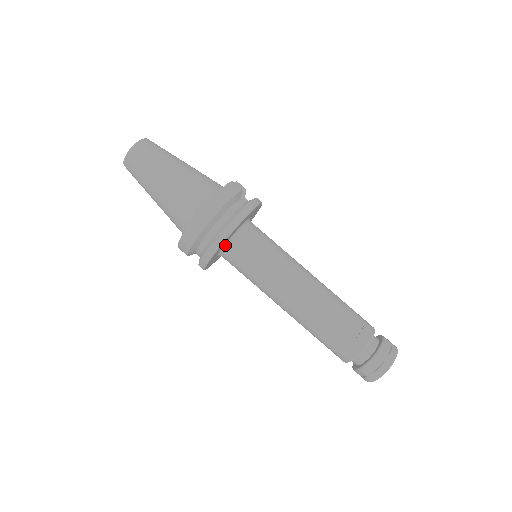
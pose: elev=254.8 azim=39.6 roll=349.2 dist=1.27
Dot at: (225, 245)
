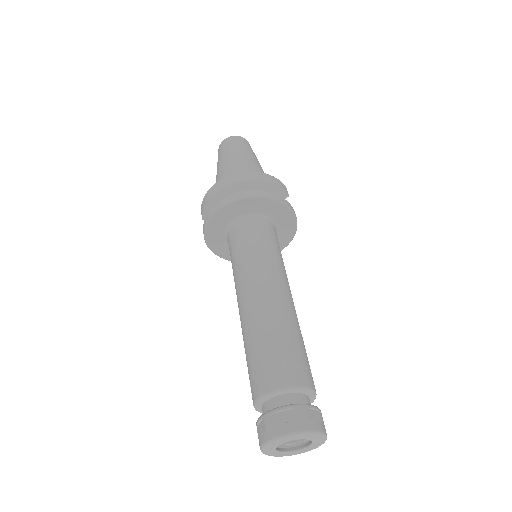
Dot at: (238, 218)
